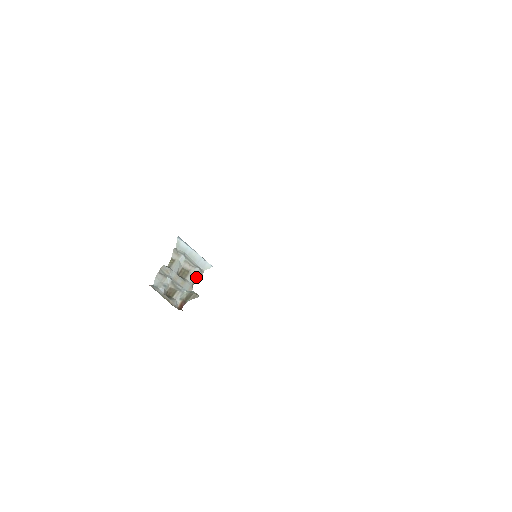
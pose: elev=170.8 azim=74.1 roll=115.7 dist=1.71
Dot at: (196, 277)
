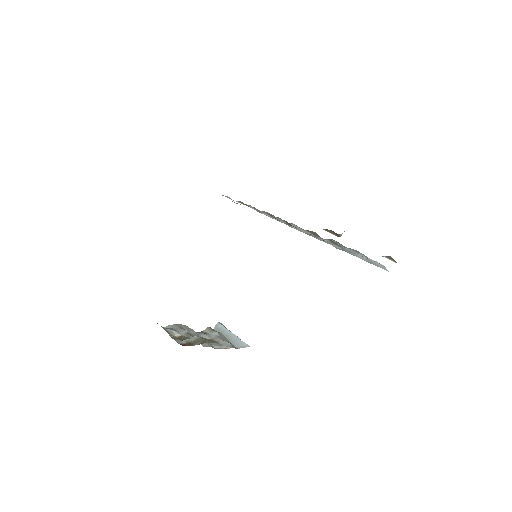
Dot at: (224, 347)
